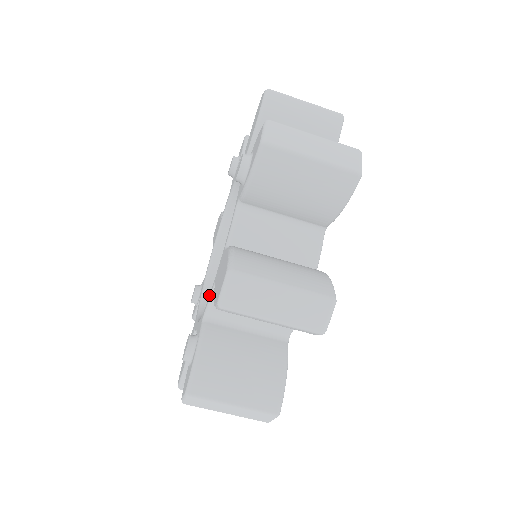
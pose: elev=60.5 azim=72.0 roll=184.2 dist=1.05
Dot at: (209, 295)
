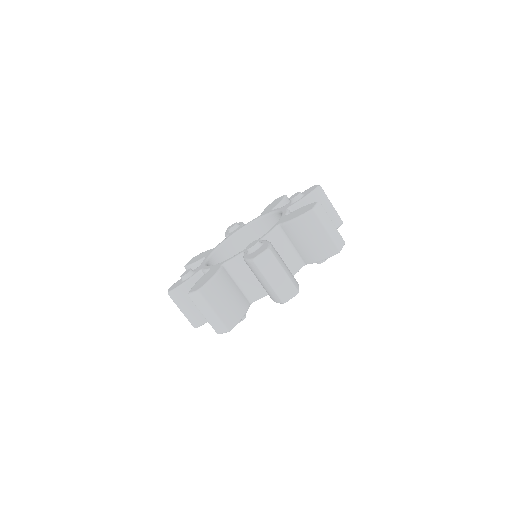
Dot at: (267, 232)
